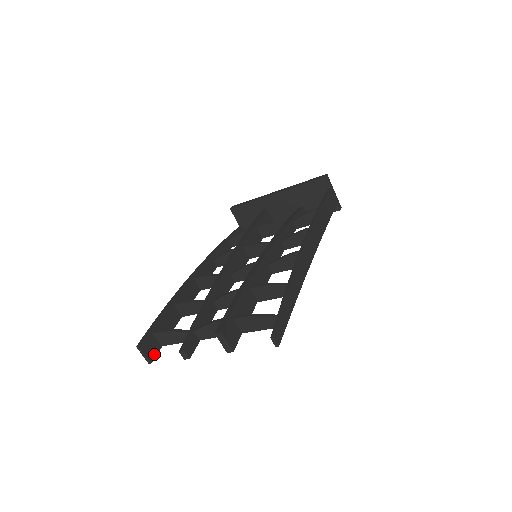
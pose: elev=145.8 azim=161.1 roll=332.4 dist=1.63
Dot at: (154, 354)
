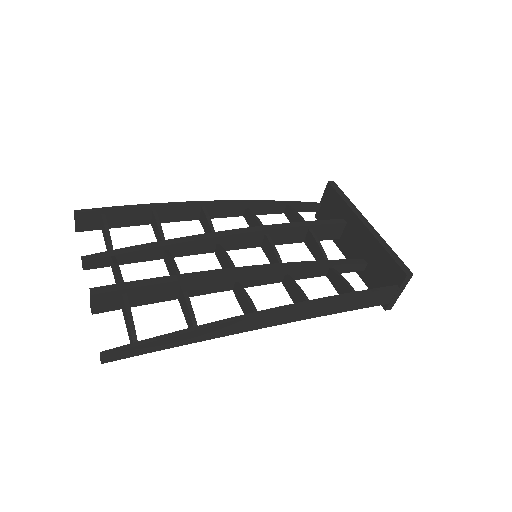
Dot at: (87, 228)
